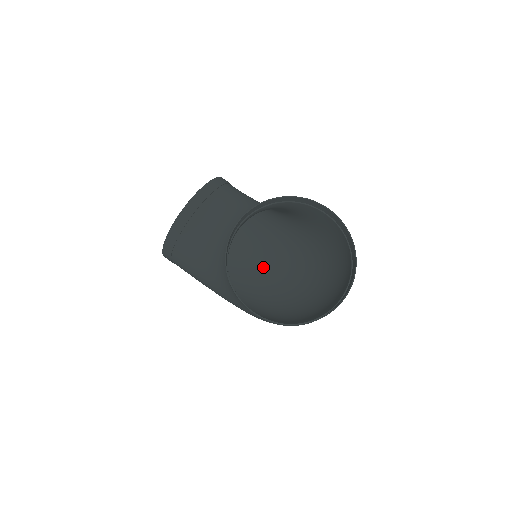
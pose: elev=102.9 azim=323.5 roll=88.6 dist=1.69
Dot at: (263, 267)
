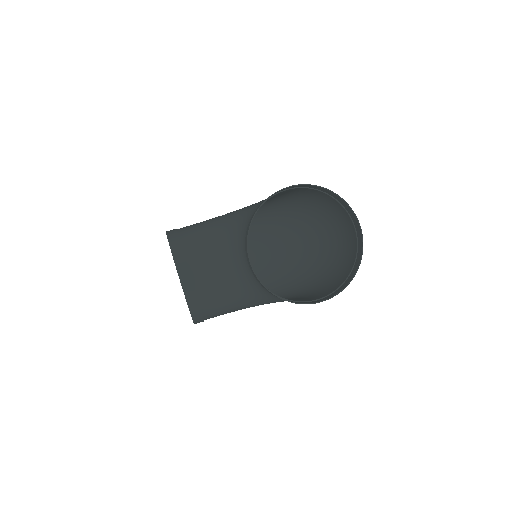
Dot at: (252, 250)
